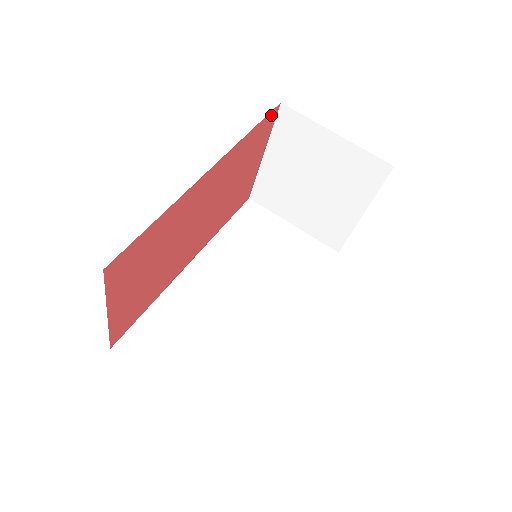
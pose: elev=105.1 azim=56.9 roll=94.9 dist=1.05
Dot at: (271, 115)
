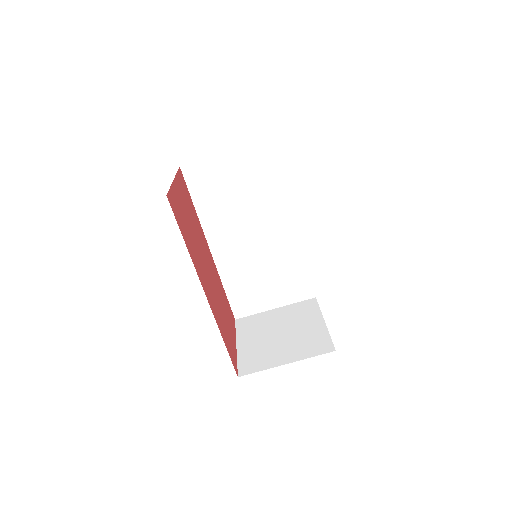
Dot at: (172, 207)
